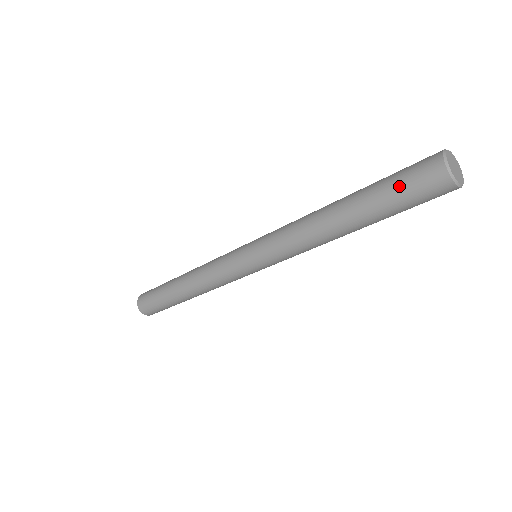
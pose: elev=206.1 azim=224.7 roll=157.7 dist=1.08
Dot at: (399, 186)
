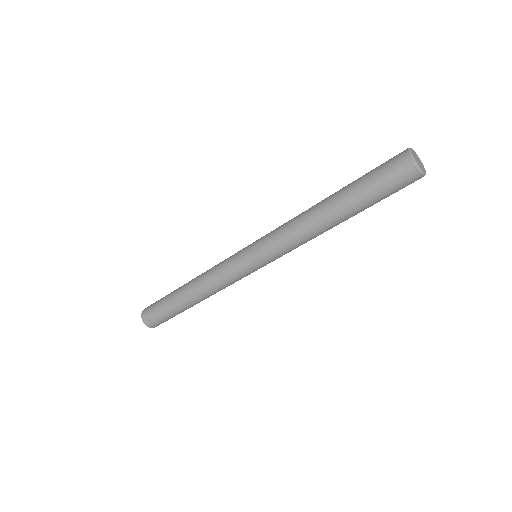
Dot at: (380, 185)
